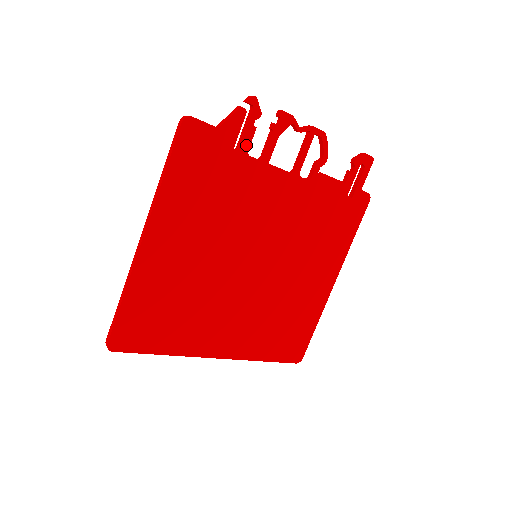
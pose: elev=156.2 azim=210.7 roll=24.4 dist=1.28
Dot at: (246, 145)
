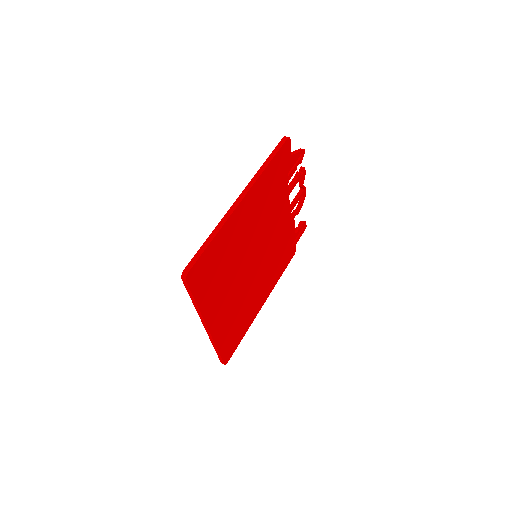
Dot at: (291, 176)
